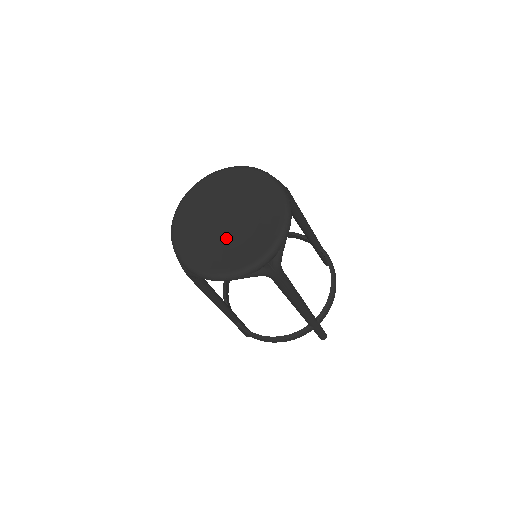
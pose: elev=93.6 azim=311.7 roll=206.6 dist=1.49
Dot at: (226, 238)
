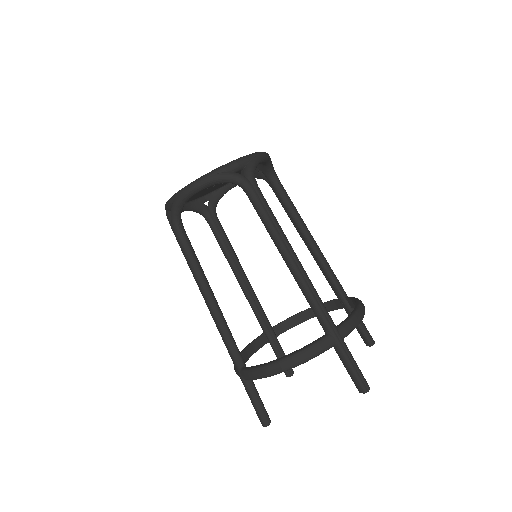
Dot at: occluded
